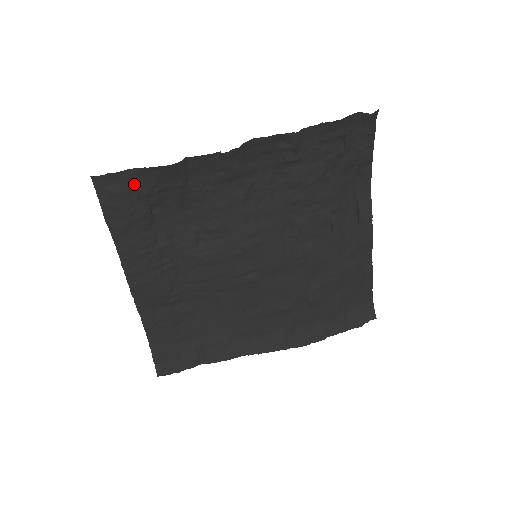
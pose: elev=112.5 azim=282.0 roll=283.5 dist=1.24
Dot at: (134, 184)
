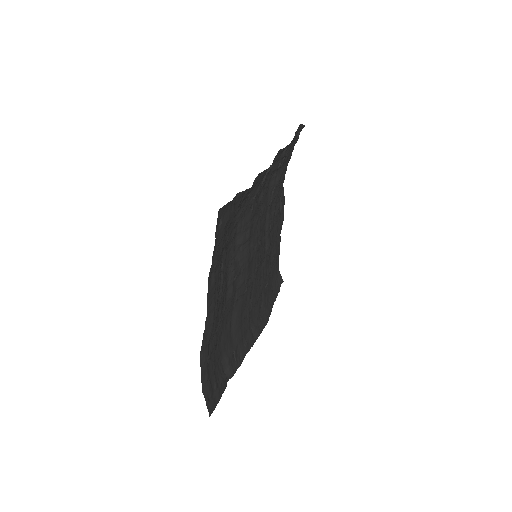
Dot at: (234, 209)
